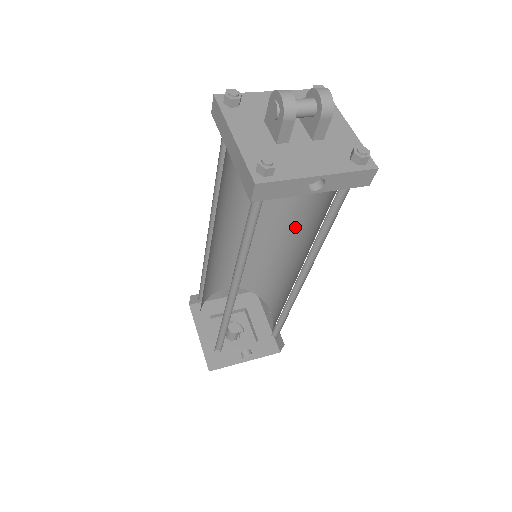
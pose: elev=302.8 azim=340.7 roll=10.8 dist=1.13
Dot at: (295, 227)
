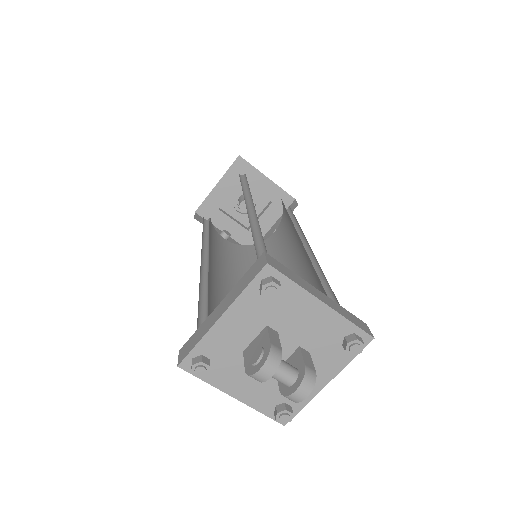
Dot at: (302, 278)
